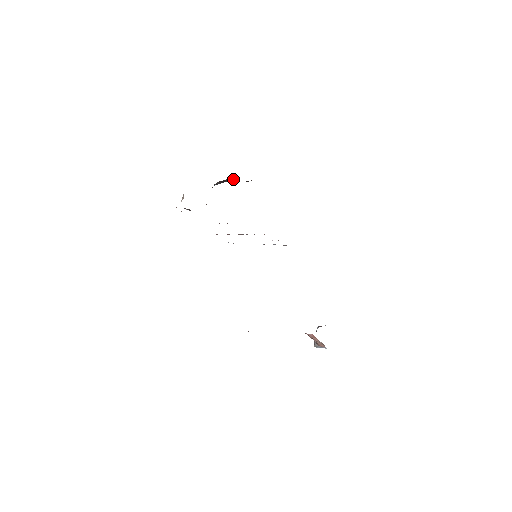
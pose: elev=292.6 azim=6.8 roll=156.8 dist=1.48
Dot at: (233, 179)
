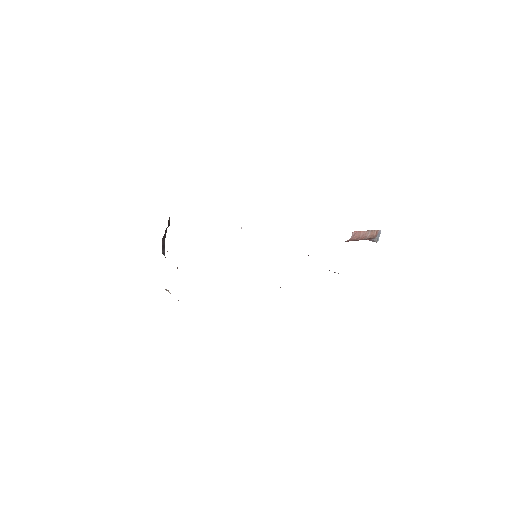
Dot at: (164, 237)
